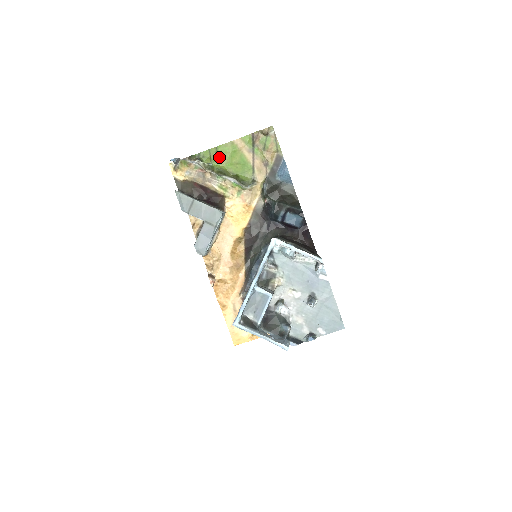
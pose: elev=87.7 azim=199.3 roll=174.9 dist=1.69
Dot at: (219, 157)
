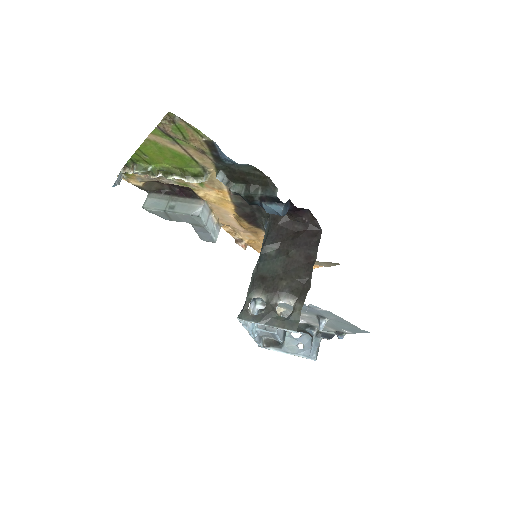
Dot at: (151, 157)
